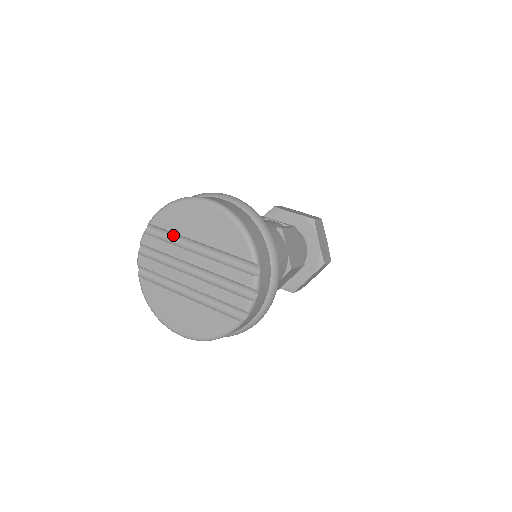
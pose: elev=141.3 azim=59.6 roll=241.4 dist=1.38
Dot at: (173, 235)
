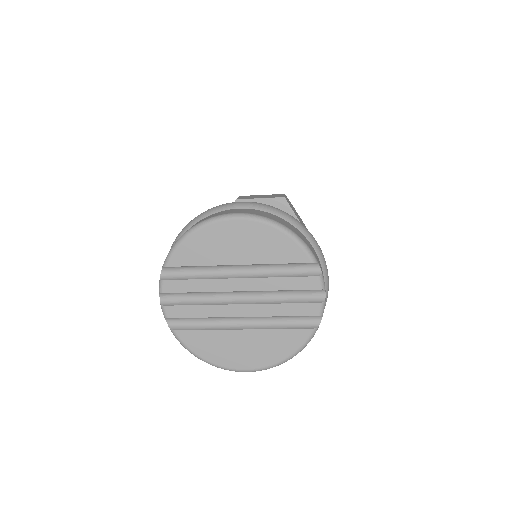
Dot at: (200, 269)
